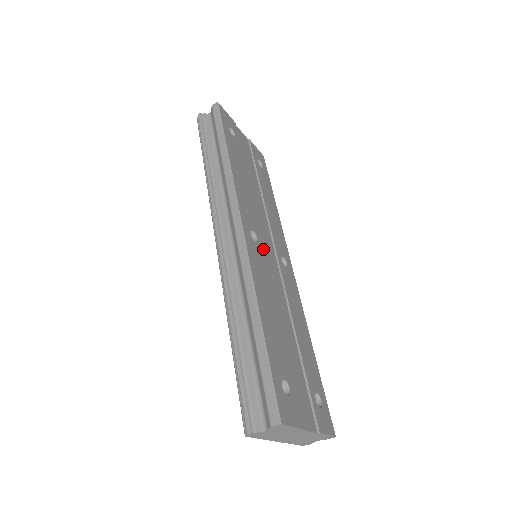
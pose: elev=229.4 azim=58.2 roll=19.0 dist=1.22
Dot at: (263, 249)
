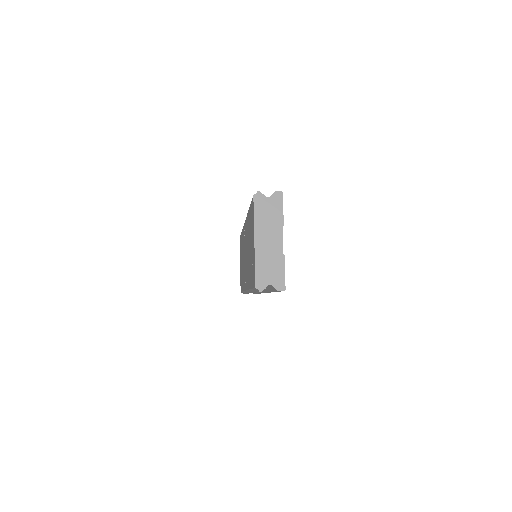
Dot at: occluded
